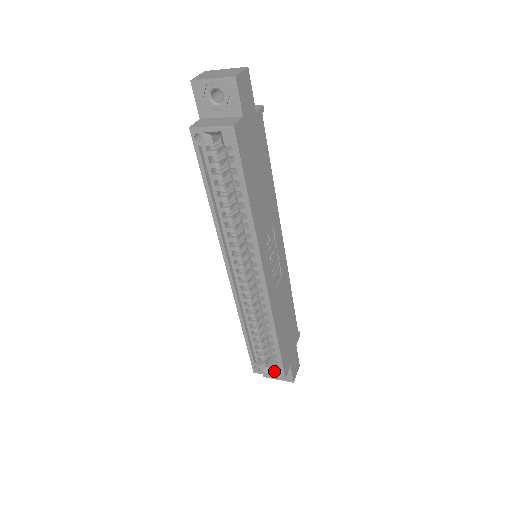
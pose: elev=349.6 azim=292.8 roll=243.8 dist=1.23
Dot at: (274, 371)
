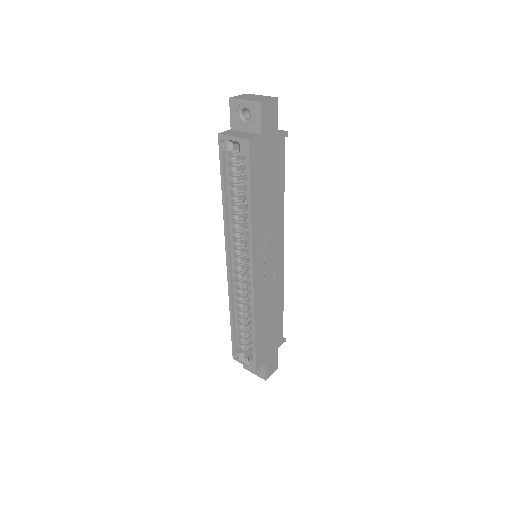
Dot at: (248, 362)
